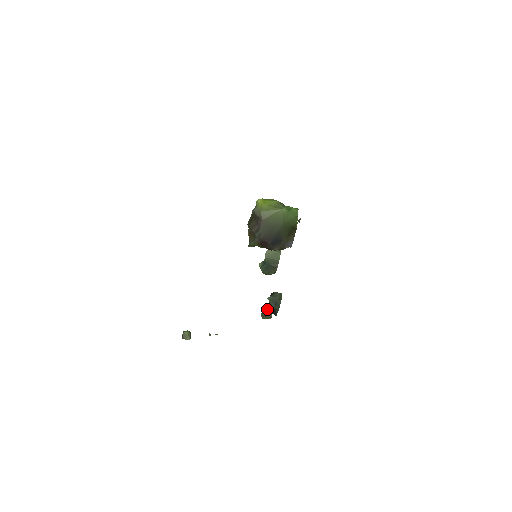
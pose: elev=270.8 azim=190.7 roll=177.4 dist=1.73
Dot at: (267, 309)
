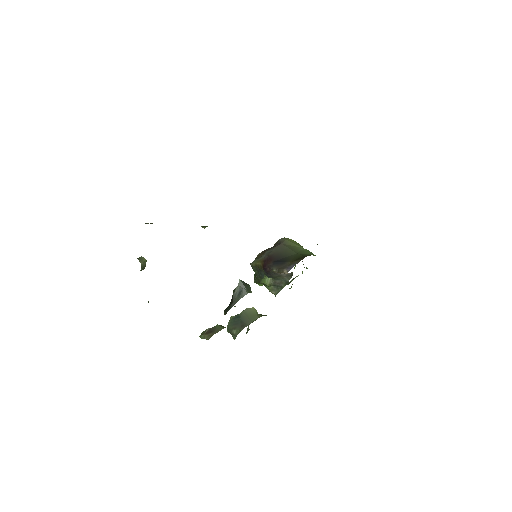
Dot at: (214, 328)
